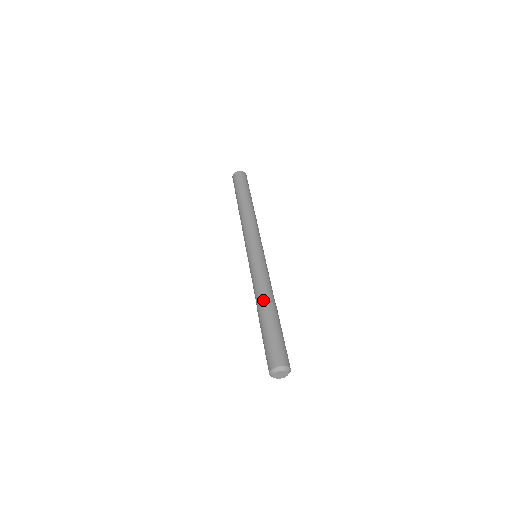
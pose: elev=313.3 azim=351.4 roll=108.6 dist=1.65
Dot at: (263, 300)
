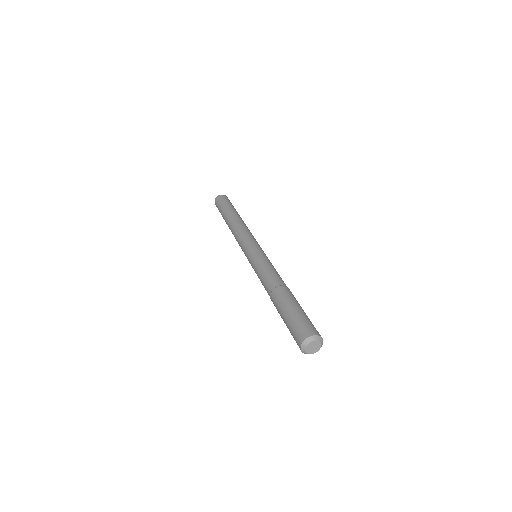
Dot at: (271, 289)
